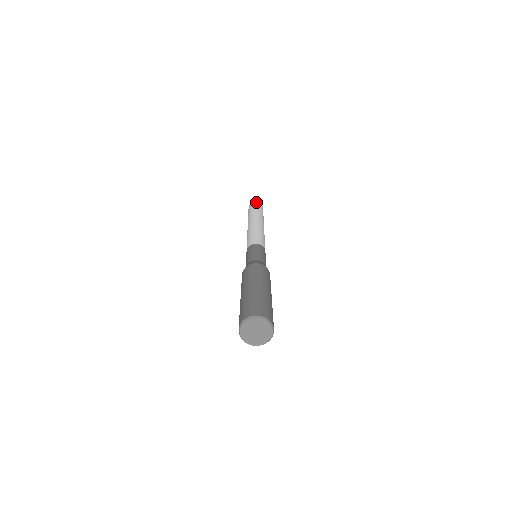
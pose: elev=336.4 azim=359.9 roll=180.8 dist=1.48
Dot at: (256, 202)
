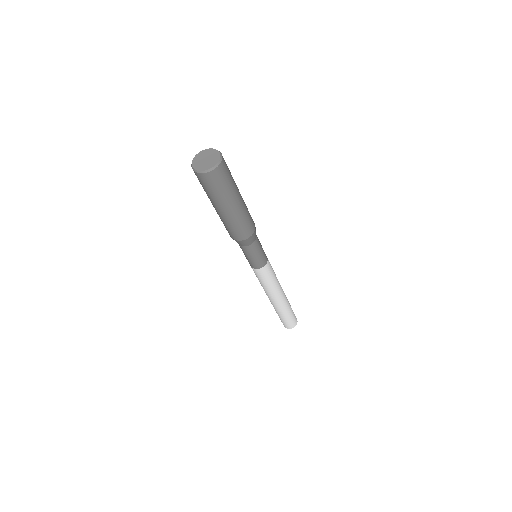
Dot at: occluded
